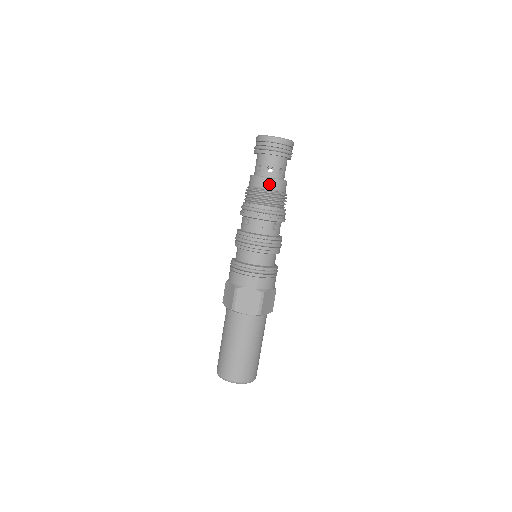
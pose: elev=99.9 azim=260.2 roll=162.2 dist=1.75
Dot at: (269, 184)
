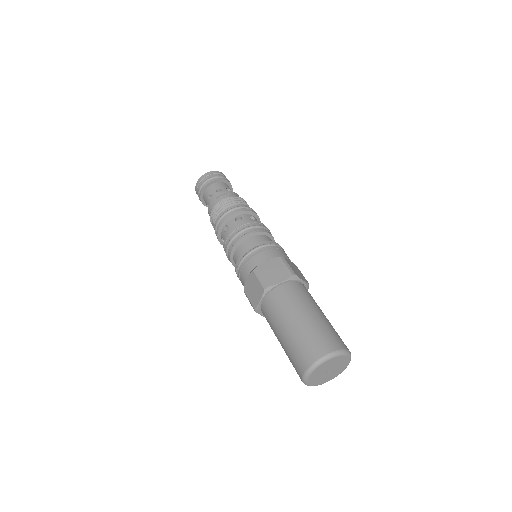
Dot at: (225, 195)
